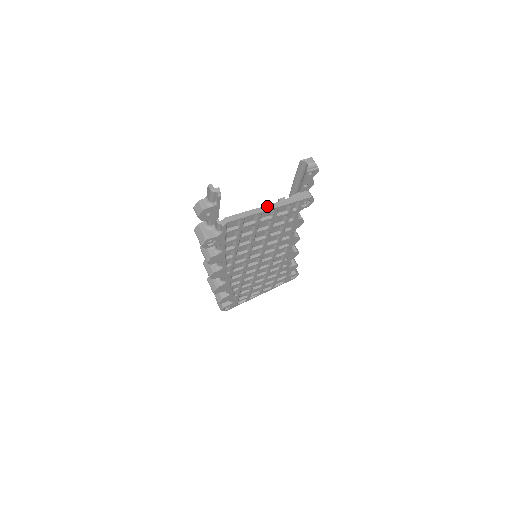
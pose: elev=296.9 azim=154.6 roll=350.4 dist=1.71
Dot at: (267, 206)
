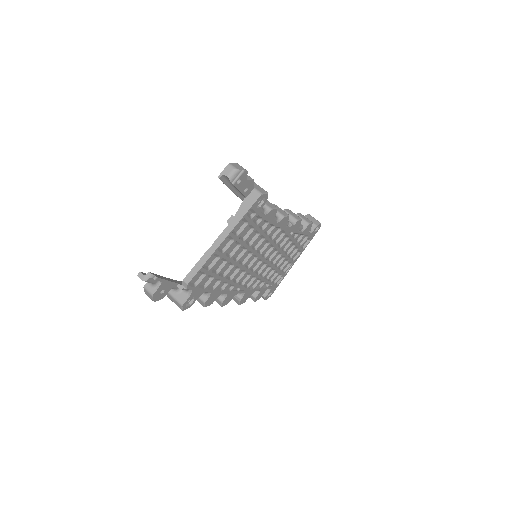
Dot at: (218, 239)
